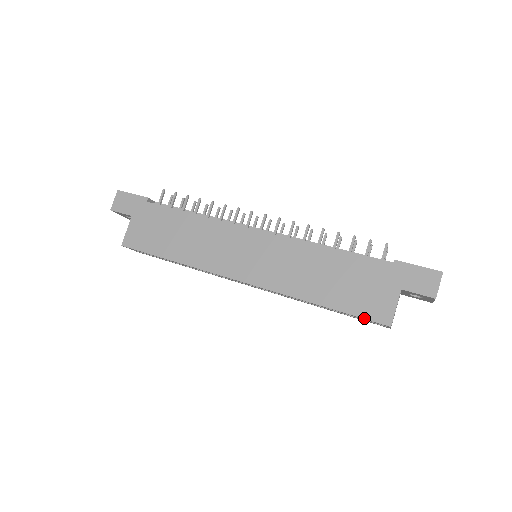
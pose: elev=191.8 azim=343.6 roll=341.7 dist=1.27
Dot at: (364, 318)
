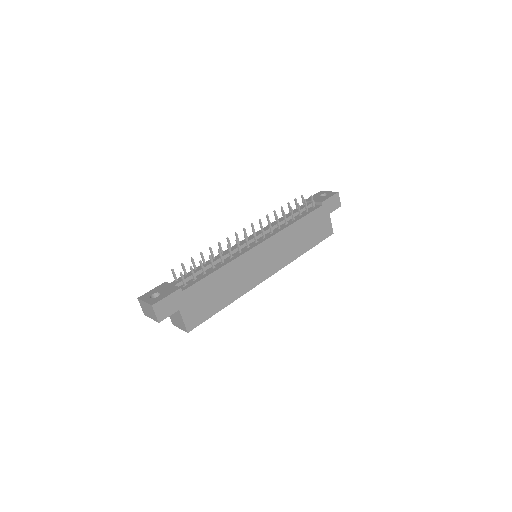
Dot at: occluded
